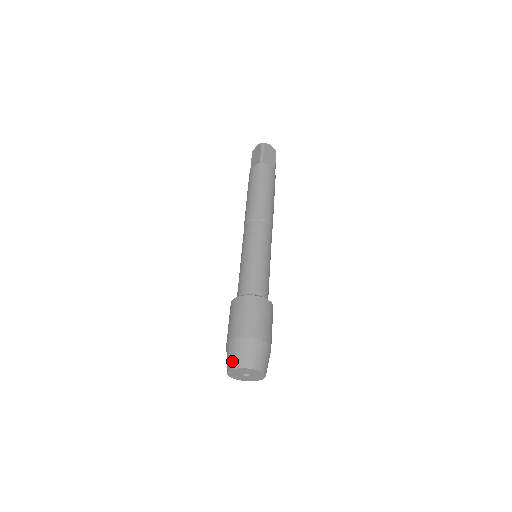
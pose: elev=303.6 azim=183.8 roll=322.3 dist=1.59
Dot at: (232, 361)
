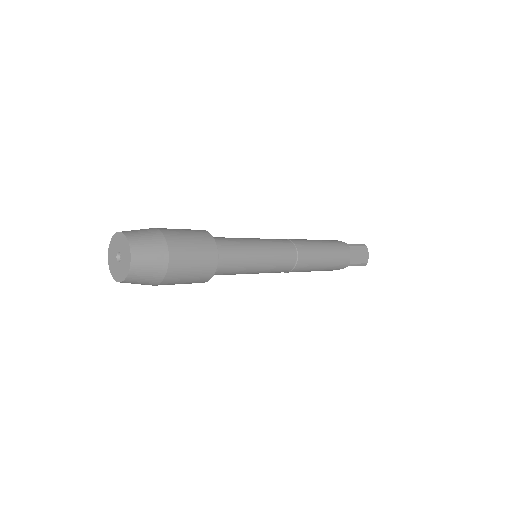
Dot at: occluded
